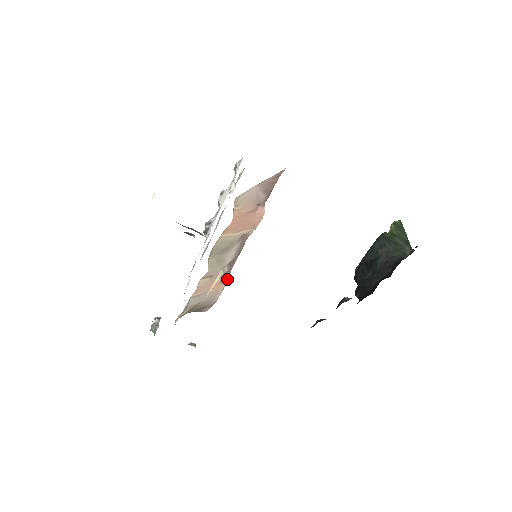
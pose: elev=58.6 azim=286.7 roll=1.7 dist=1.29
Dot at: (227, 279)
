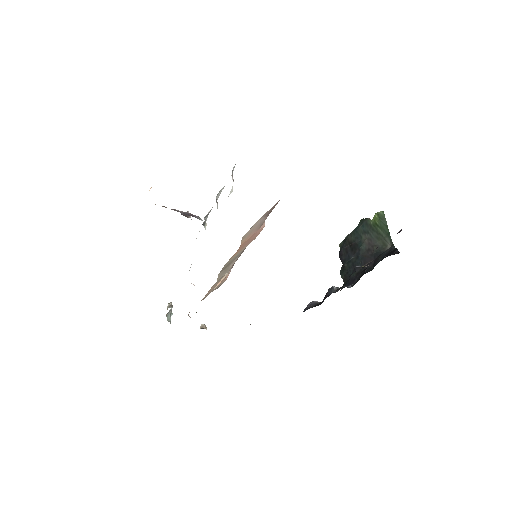
Dot at: occluded
